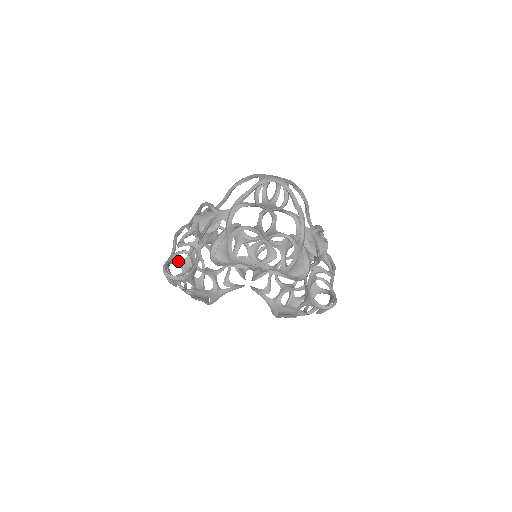
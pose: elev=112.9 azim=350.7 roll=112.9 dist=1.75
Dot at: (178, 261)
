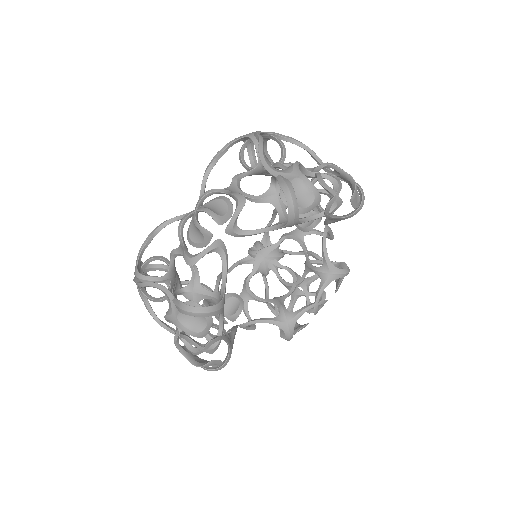
Dot at: occluded
